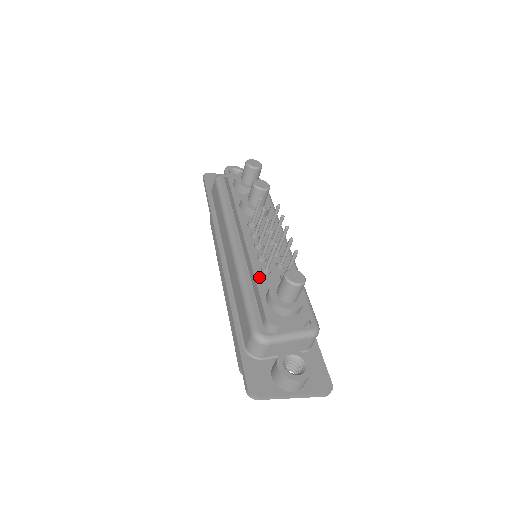
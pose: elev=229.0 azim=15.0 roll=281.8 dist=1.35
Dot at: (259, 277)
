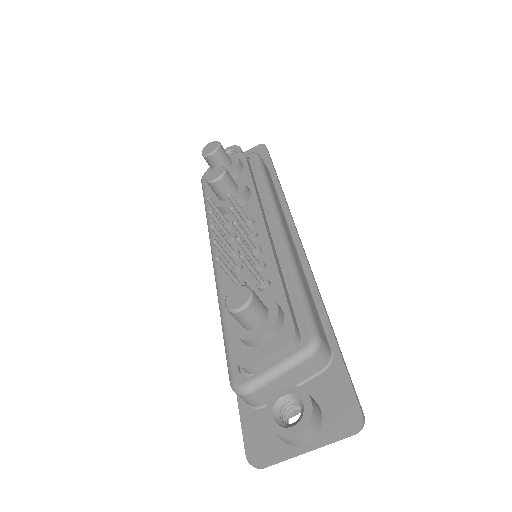
Dot at: occluded
